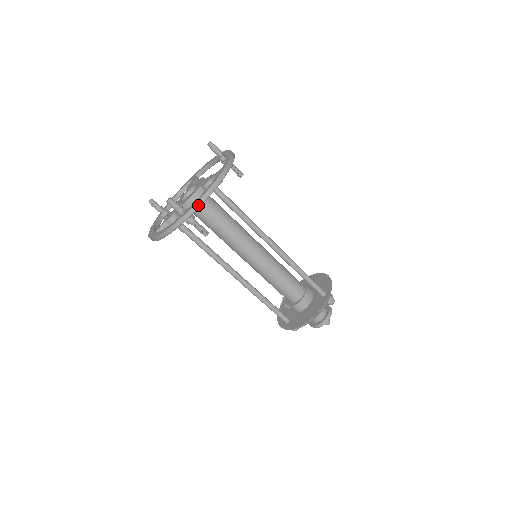
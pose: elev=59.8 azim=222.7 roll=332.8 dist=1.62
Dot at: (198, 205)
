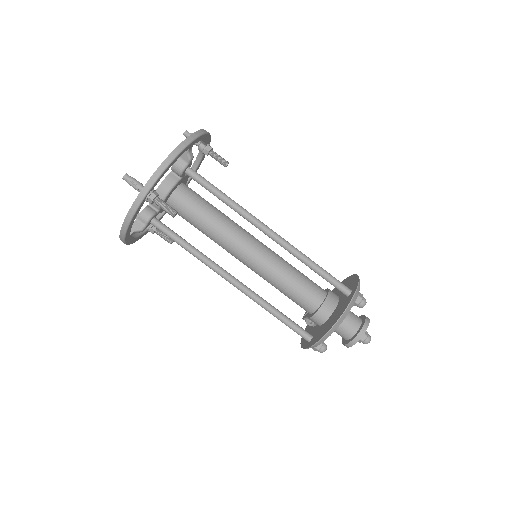
Dot at: (157, 175)
